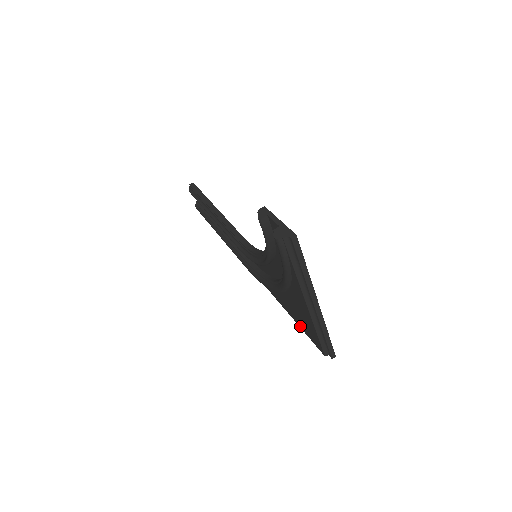
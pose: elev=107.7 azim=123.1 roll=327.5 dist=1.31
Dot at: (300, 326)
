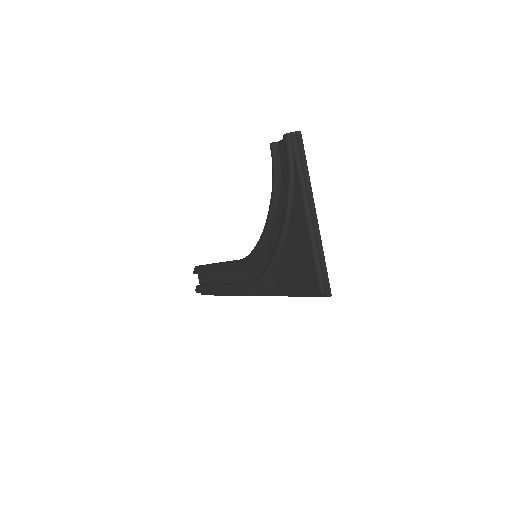
Dot at: (296, 289)
